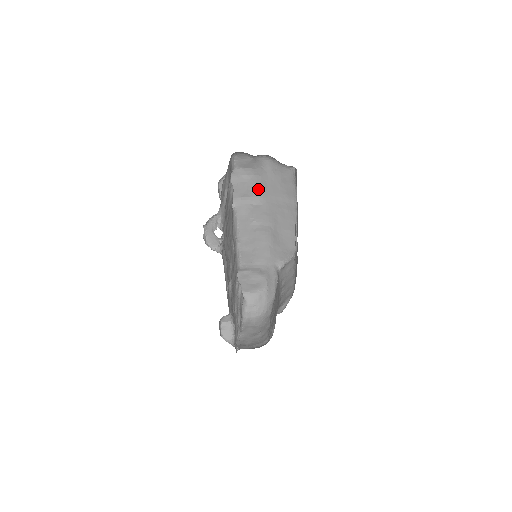
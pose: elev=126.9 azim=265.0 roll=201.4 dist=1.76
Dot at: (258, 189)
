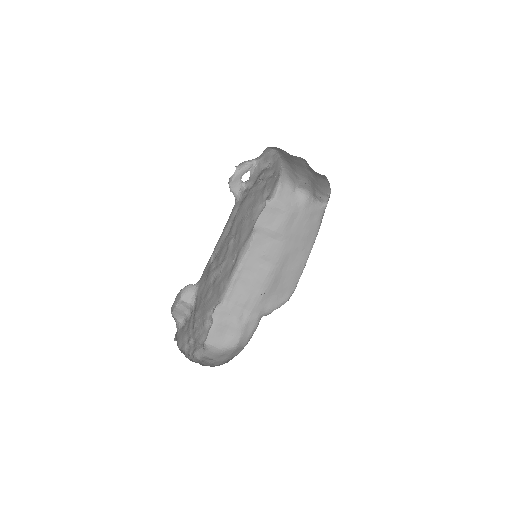
Dot at: (284, 226)
